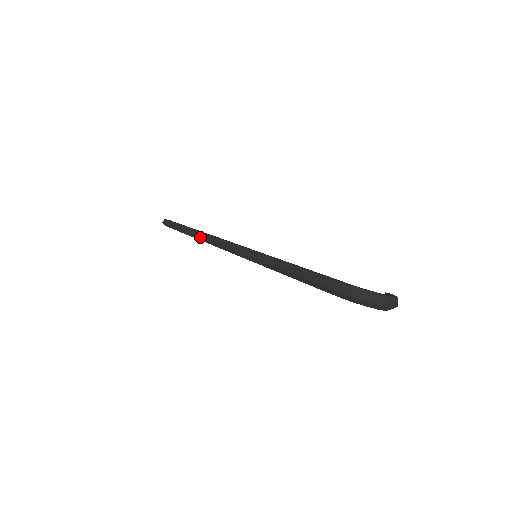
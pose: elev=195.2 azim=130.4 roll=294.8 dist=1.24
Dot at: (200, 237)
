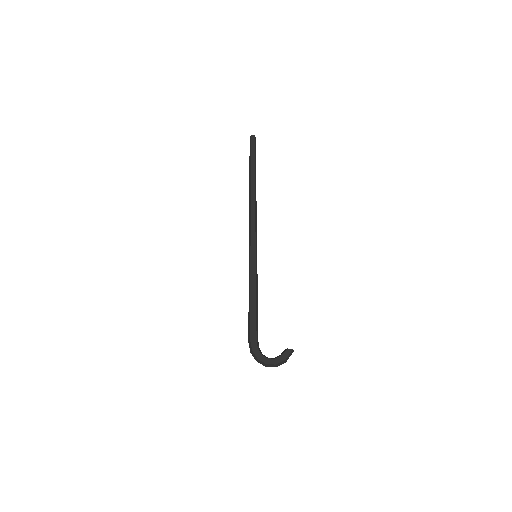
Dot at: (249, 196)
